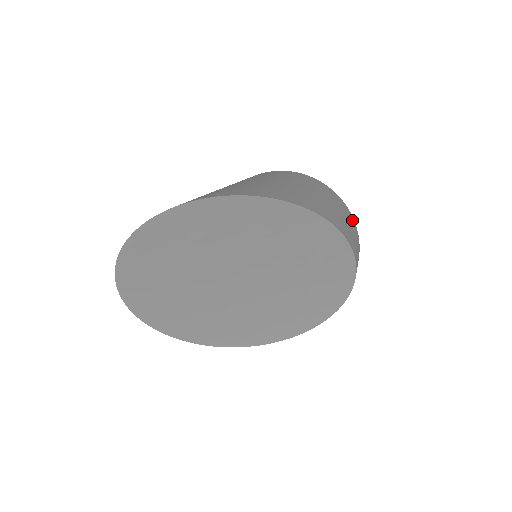
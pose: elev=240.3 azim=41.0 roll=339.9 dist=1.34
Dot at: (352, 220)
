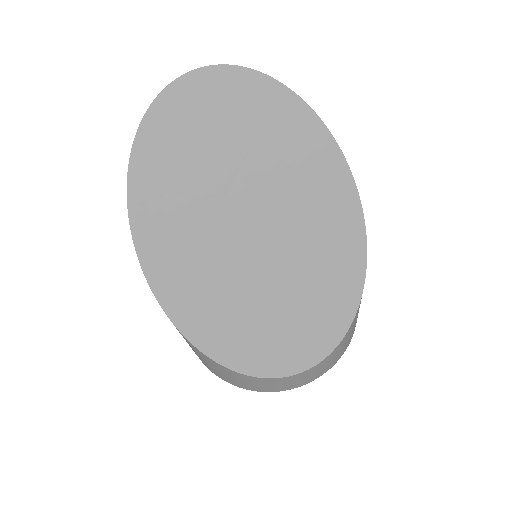
Dot at: occluded
